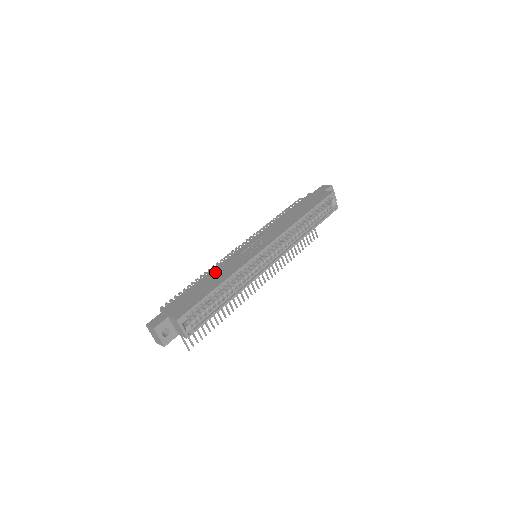
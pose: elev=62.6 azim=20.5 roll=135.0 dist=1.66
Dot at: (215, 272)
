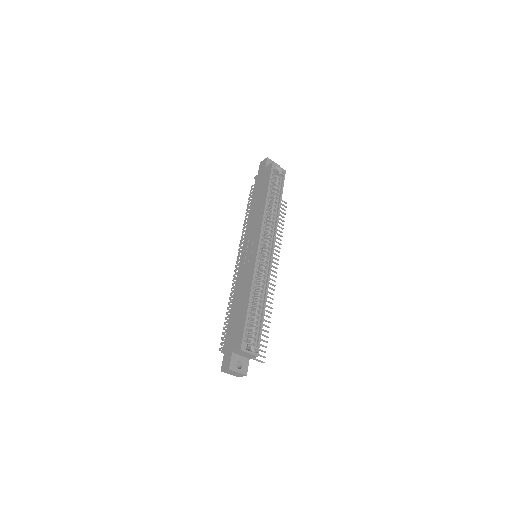
Dot at: (237, 292)
